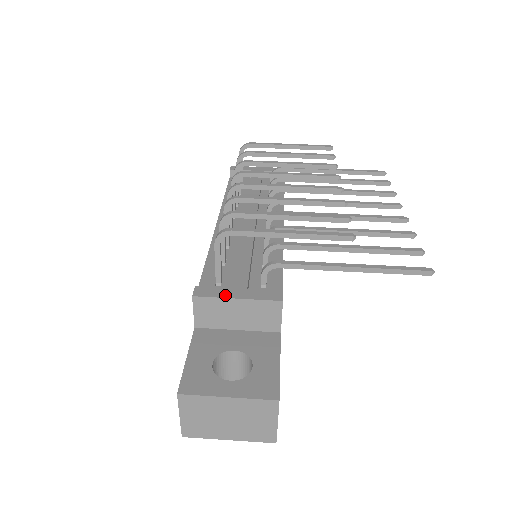
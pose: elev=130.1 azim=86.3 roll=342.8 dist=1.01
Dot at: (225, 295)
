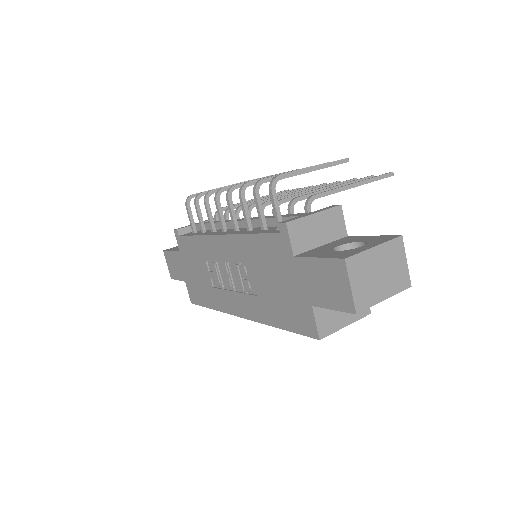
Dot at: (305, 216)
